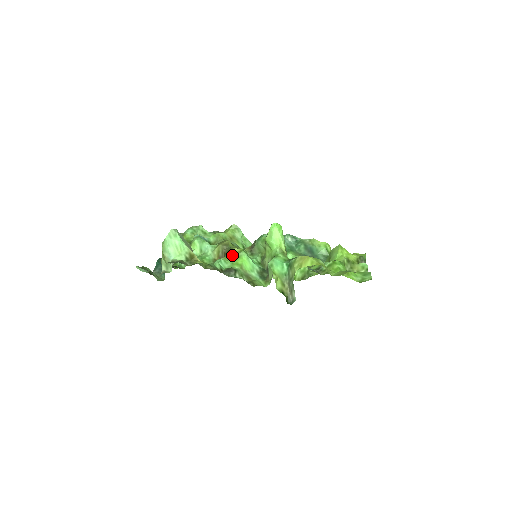
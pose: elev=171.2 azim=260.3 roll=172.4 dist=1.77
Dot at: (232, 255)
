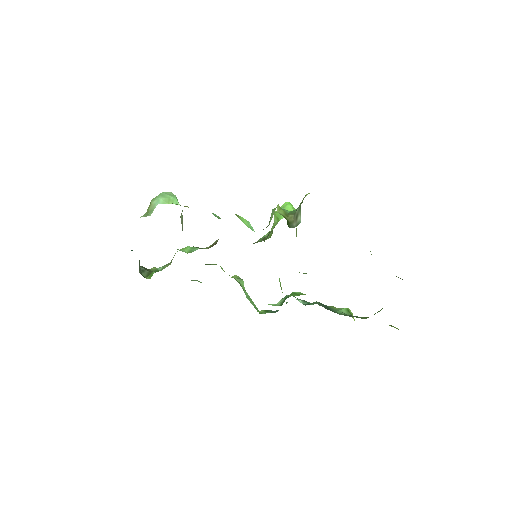
Dot at: occluded
